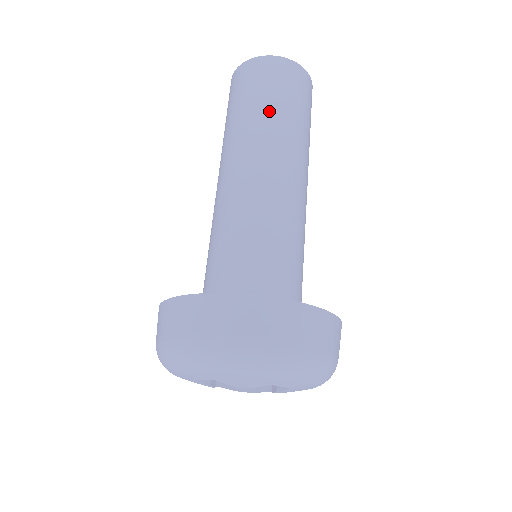
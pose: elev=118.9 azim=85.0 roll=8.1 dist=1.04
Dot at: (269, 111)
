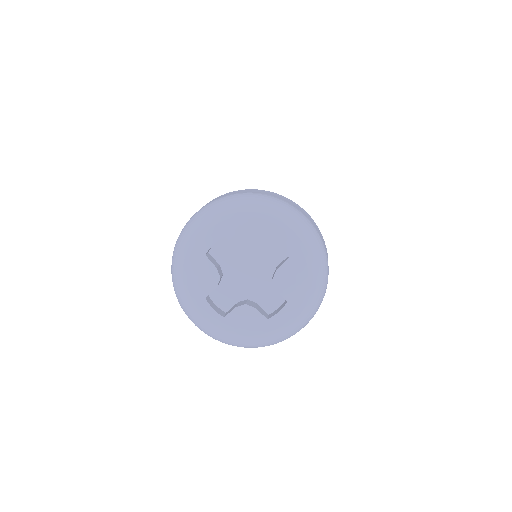
Dot at: occluded
